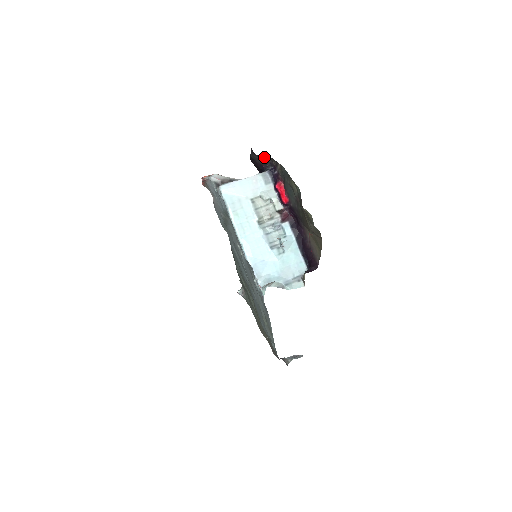
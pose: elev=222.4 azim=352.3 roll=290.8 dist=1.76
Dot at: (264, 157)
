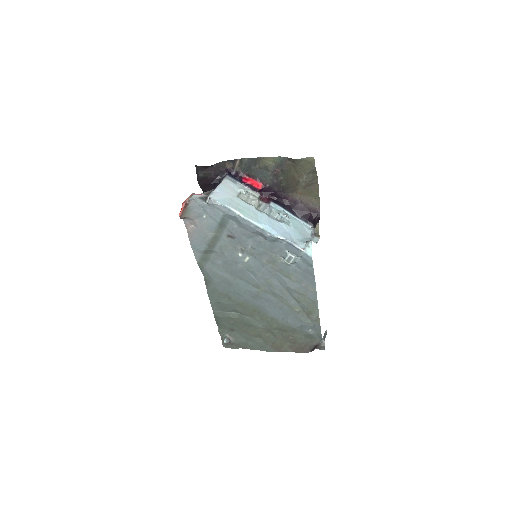
Dot at: (217, 167)
